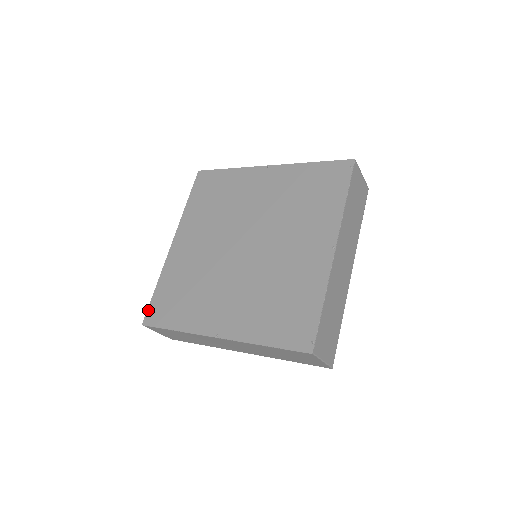
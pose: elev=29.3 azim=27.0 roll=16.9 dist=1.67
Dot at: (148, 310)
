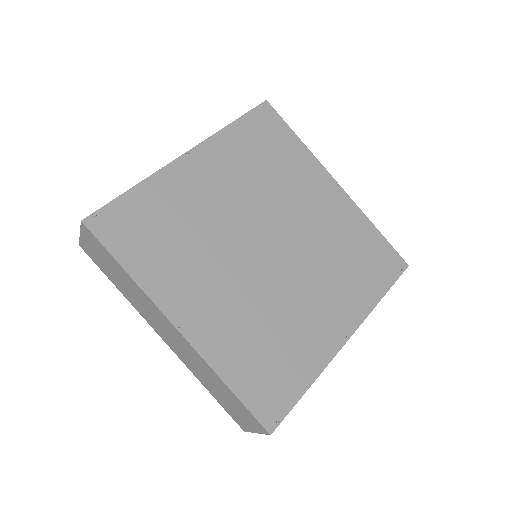
Dot at: (103, 209)
